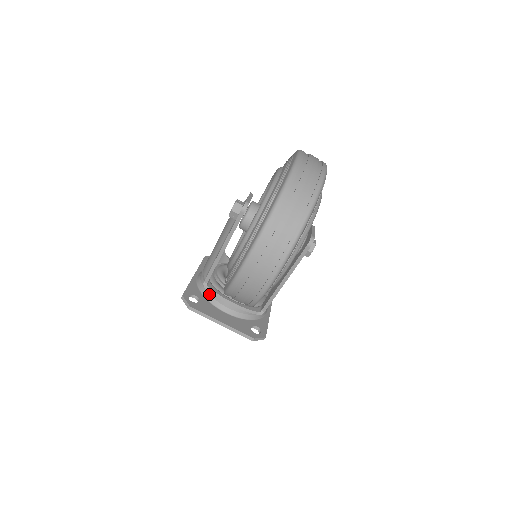
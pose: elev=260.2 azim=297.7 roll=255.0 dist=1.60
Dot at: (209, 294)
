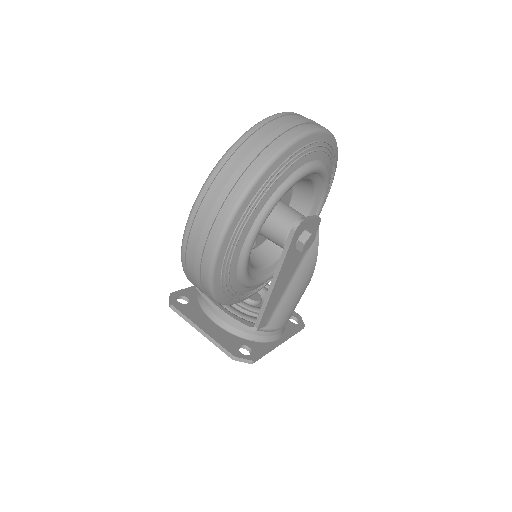
Dot at: (204, 299)
